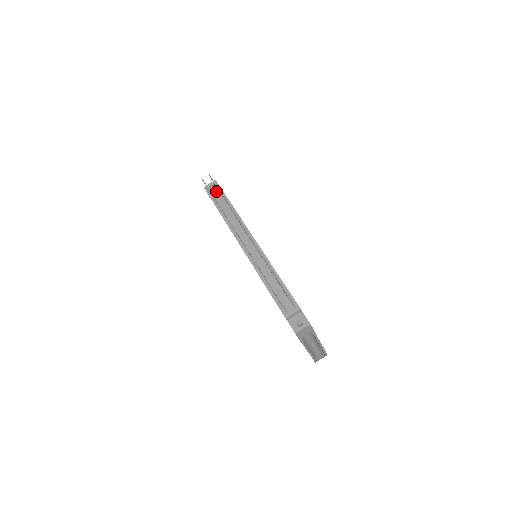
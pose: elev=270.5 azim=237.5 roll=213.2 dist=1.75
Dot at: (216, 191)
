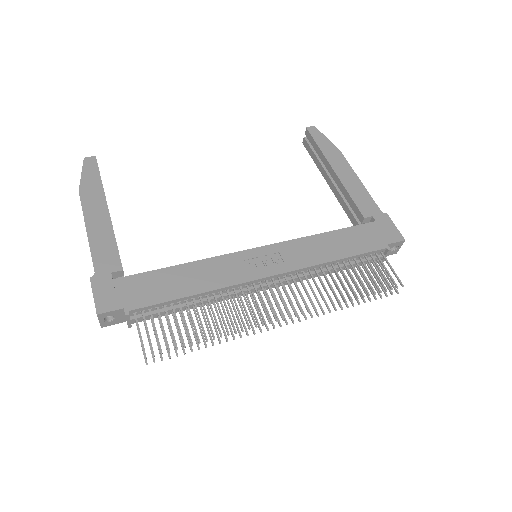
Dot at: (132, 317)
